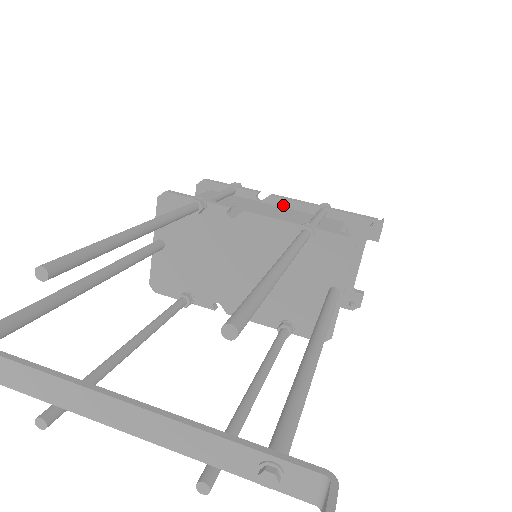
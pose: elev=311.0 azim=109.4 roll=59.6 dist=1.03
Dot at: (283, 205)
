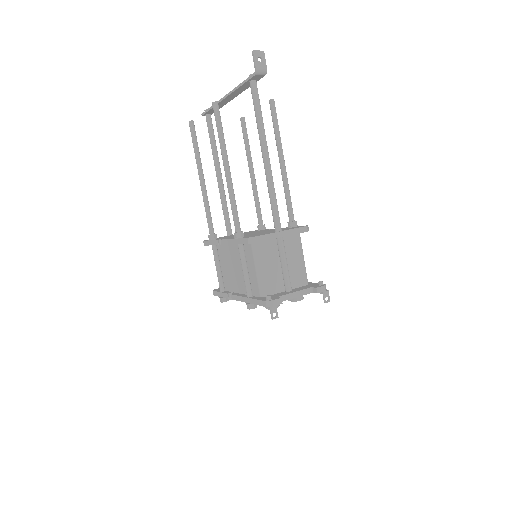
Dot at: occluded
